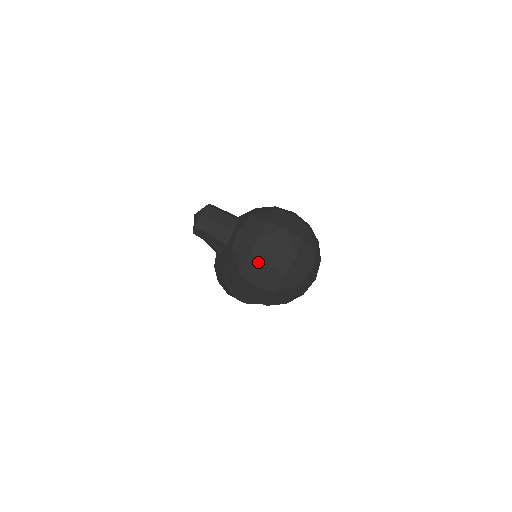
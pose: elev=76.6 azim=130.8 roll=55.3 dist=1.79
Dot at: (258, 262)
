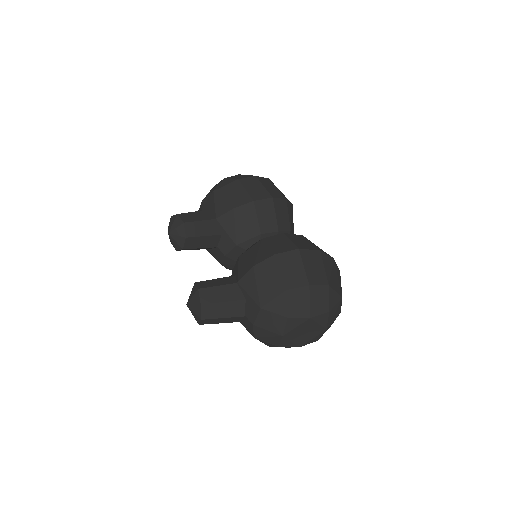
Dot at: occluded
